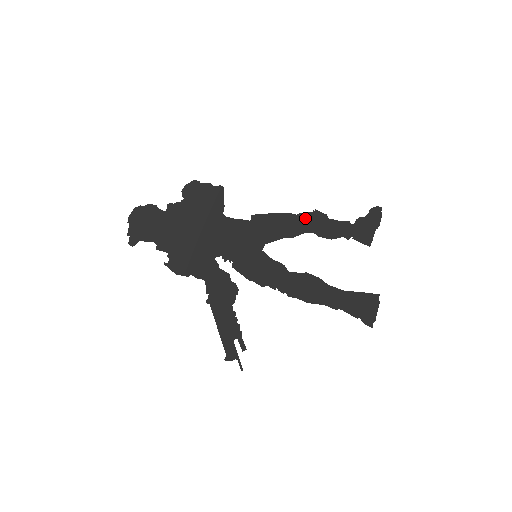
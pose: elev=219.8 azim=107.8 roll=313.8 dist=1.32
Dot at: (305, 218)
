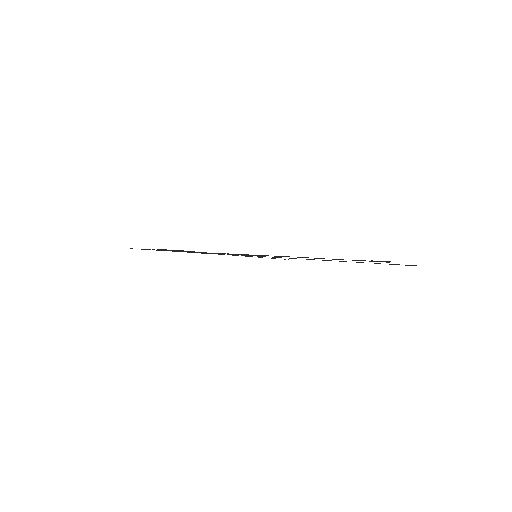
Dot at: (286, 256)
